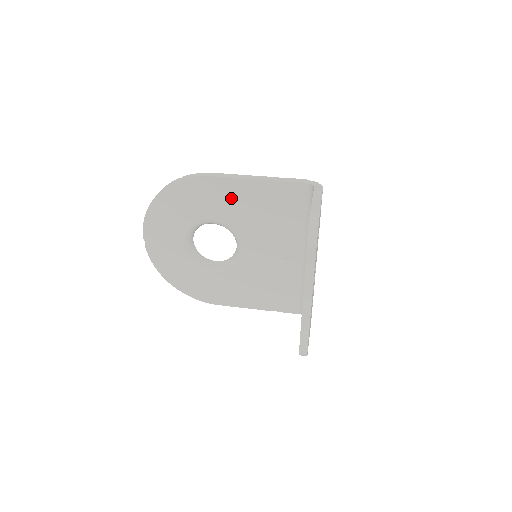
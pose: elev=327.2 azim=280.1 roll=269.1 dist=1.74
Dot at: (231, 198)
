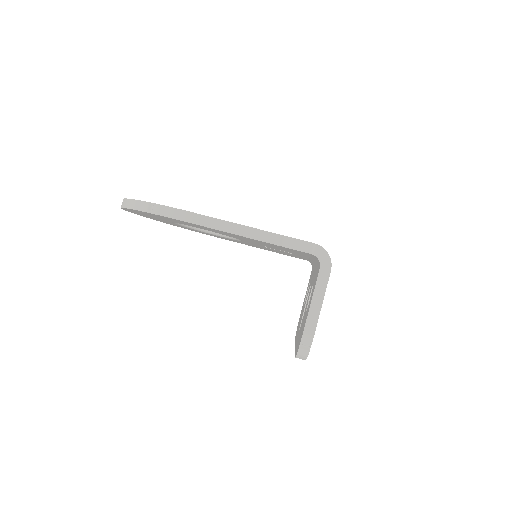
Dot at: occluded
